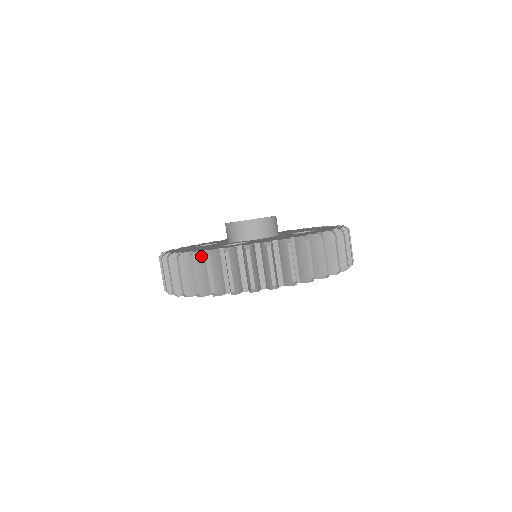
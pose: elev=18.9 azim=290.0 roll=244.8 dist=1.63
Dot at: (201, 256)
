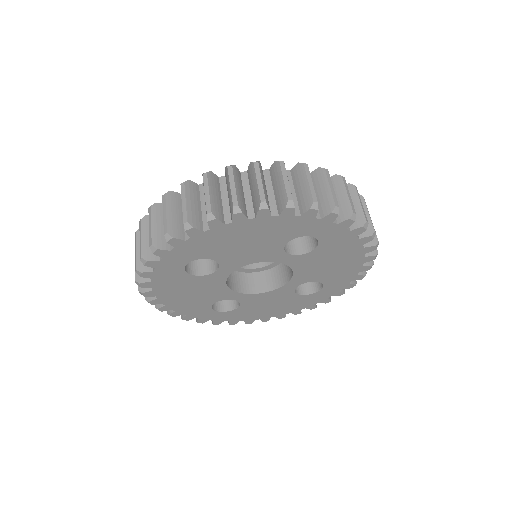
Dot at: occluded
